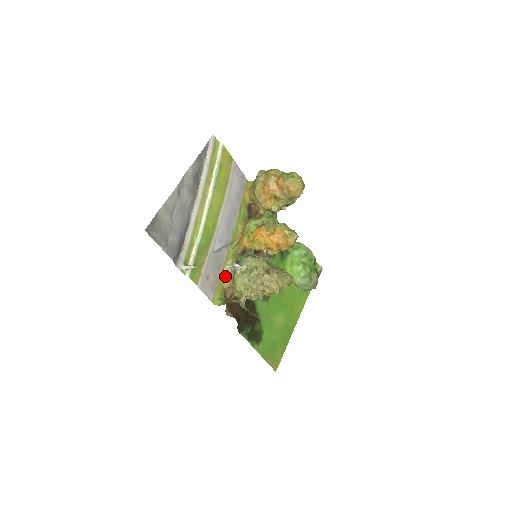
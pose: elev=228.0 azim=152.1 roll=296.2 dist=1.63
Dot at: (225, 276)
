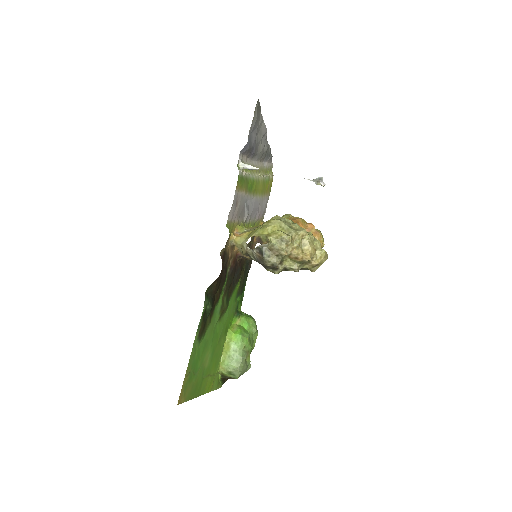
Dot at: (236, 230)
